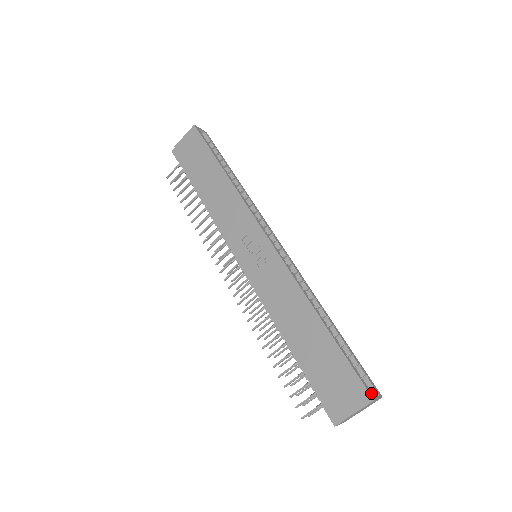
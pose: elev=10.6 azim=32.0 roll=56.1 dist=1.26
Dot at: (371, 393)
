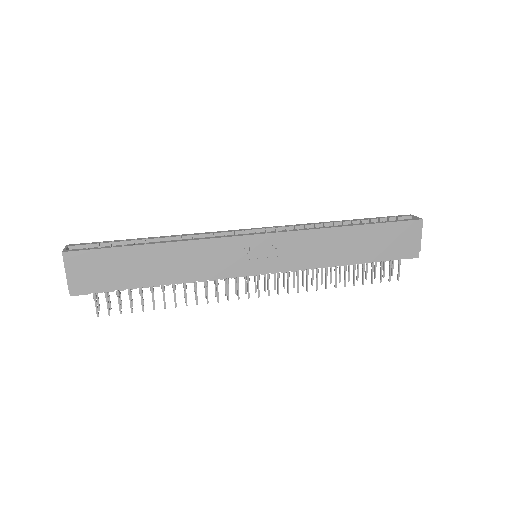
Dot at: (416, 219)
